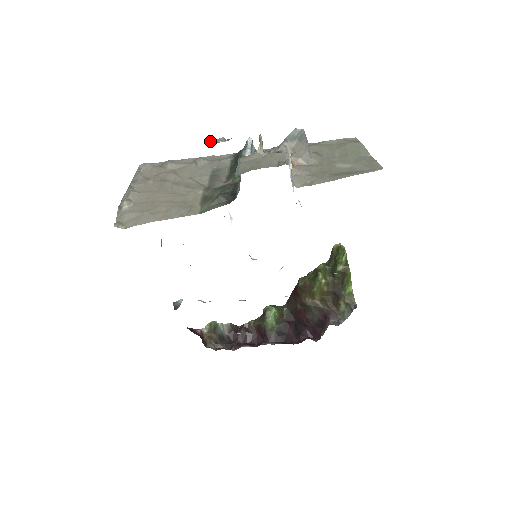
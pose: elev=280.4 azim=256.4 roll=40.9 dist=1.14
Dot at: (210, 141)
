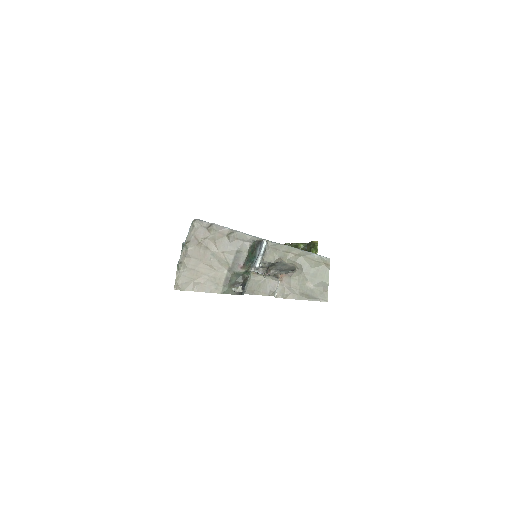
Dot at: (233, 289)
